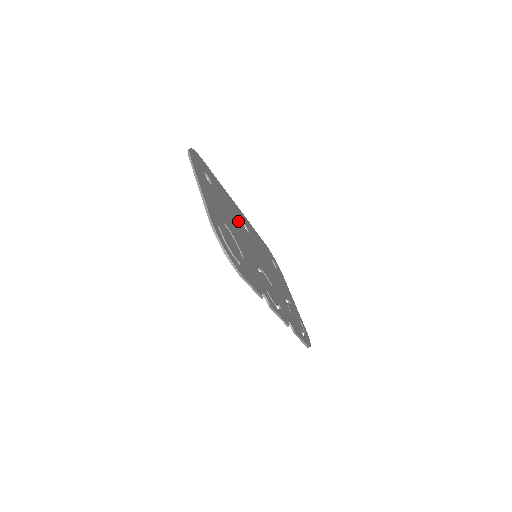
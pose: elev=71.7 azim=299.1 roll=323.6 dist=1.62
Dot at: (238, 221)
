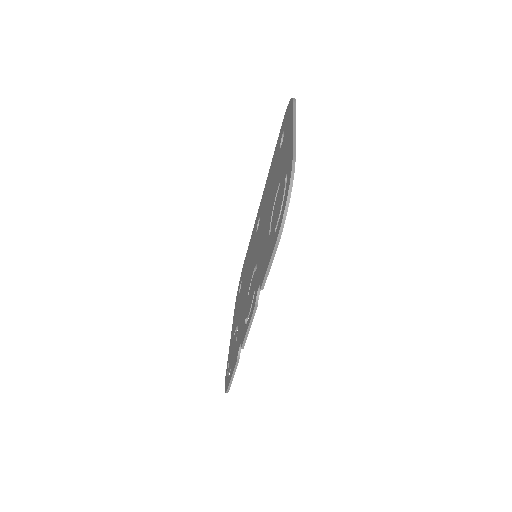
Dot at: occluded
